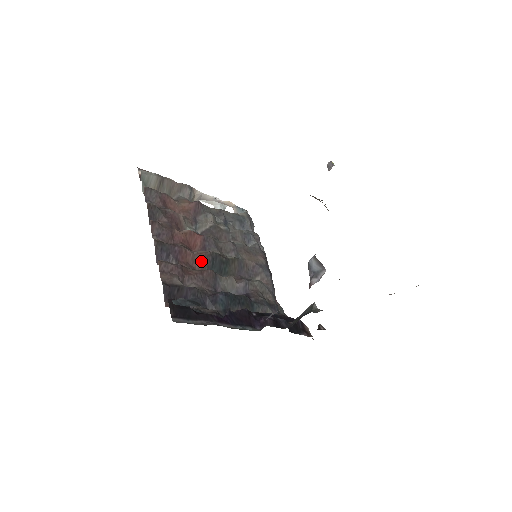
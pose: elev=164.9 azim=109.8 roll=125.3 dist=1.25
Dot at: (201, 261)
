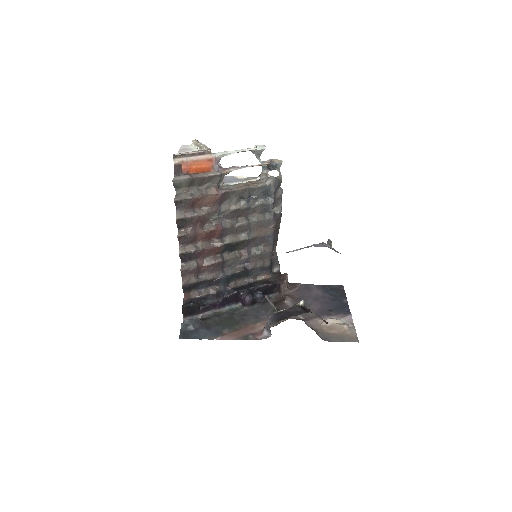
Dot at: (216, 251)
